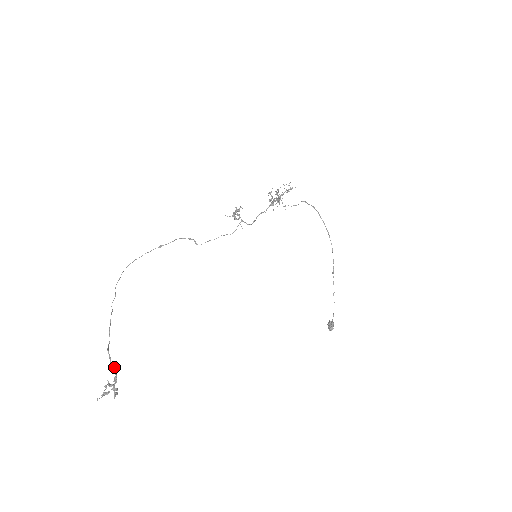
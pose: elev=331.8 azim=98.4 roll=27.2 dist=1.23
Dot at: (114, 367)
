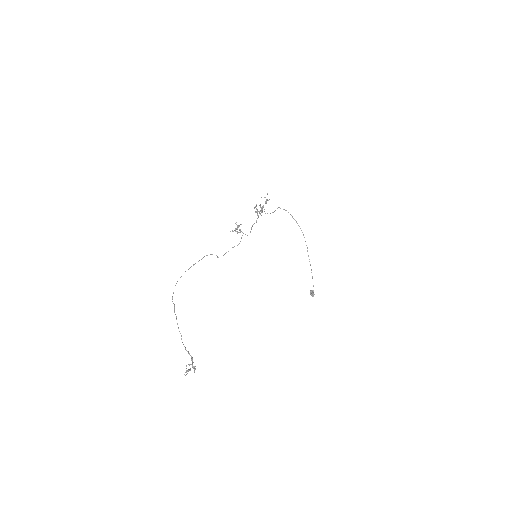
Dot at: (189, 353)
